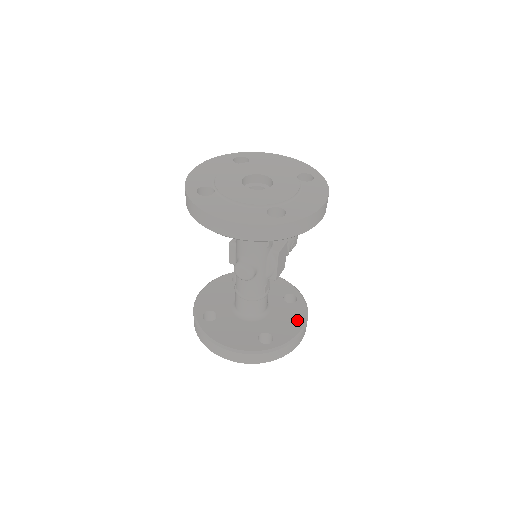
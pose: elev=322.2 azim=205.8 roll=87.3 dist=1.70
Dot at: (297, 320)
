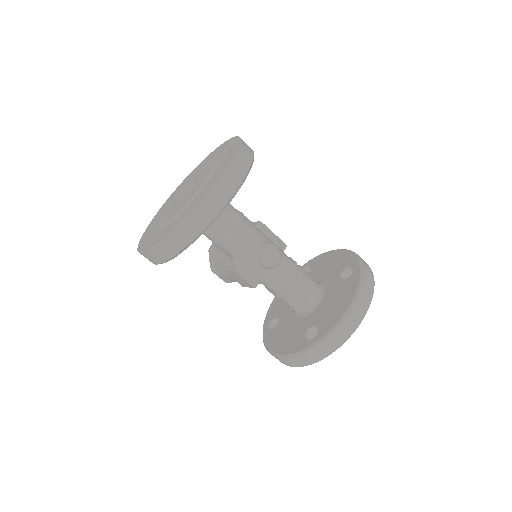
Dot at: (331, 256)
